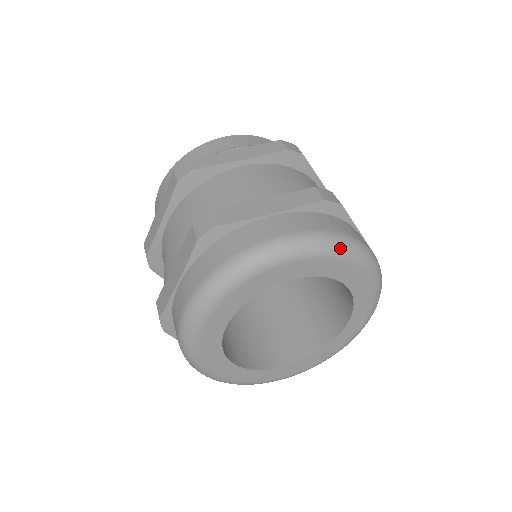
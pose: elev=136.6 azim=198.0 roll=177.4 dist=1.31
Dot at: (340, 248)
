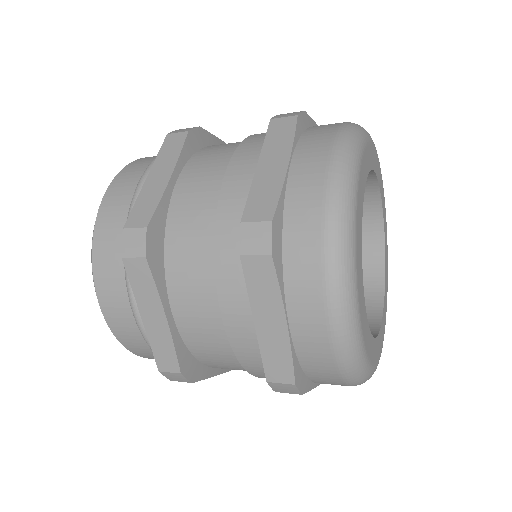
Dot at: occluded
